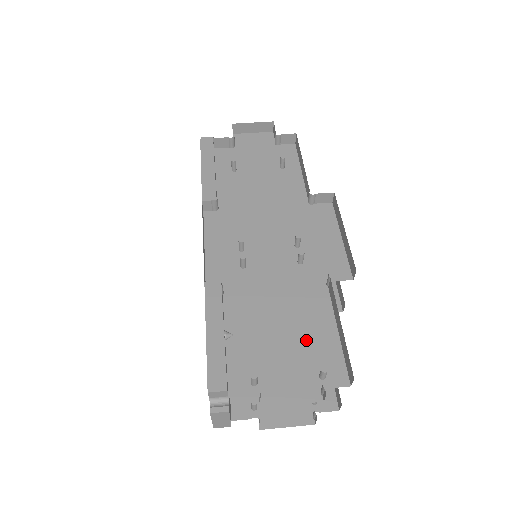
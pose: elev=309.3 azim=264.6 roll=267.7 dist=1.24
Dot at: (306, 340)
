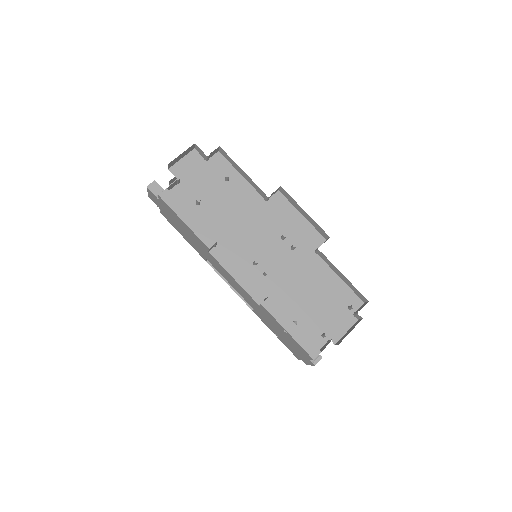
Dot at: (329, 294)
